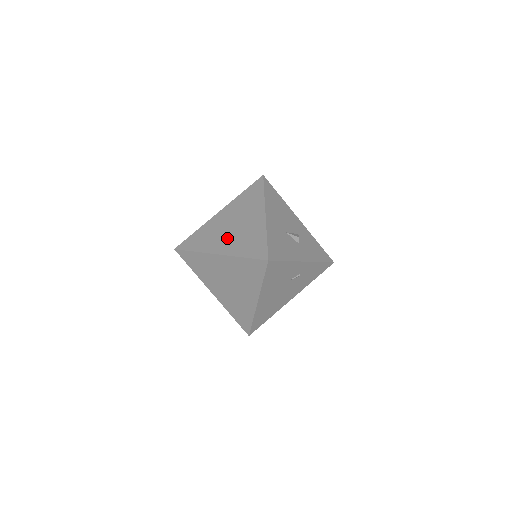
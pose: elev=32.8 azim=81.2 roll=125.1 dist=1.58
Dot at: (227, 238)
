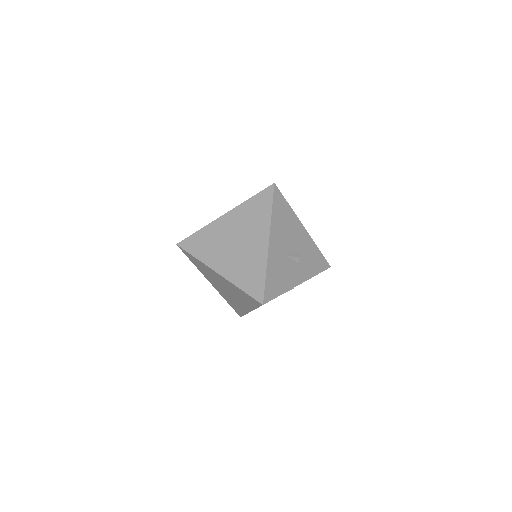
Dot at: (228, 256)
